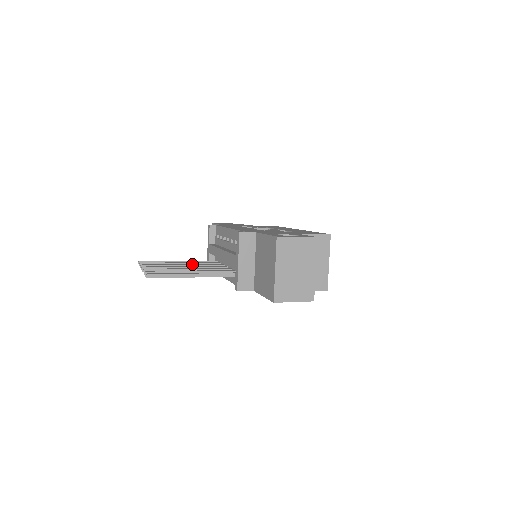
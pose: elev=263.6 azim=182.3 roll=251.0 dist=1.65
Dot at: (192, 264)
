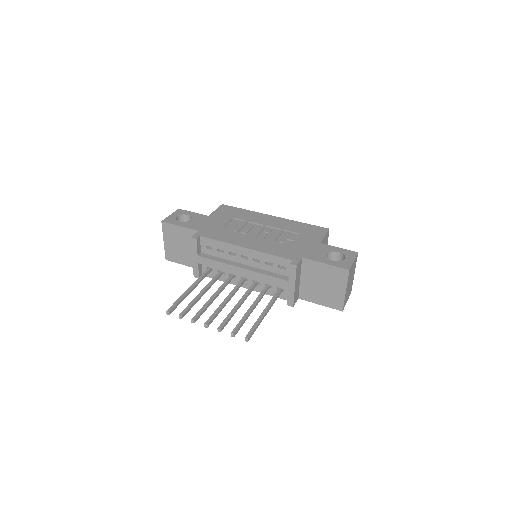
Dot at: (218, 291)
